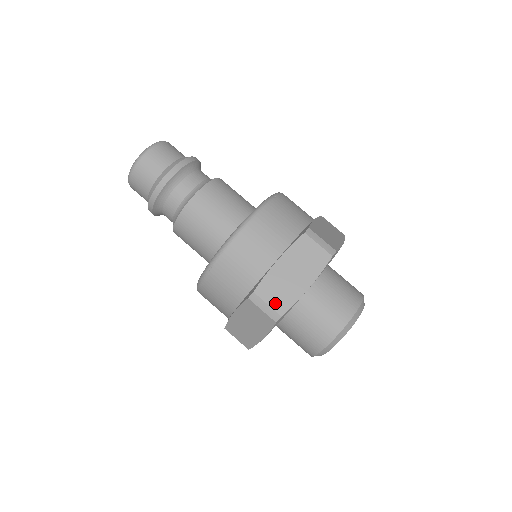
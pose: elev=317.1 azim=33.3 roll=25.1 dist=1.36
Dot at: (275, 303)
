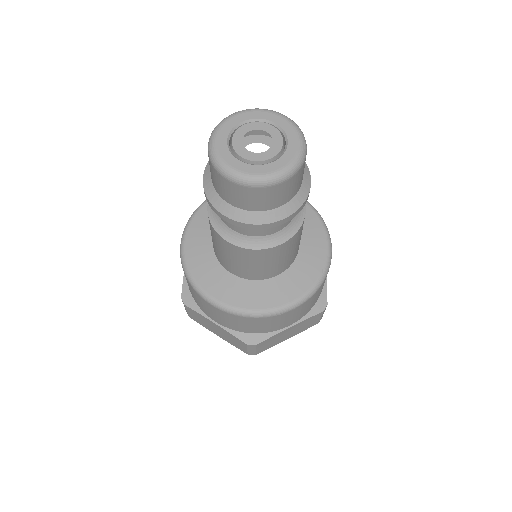
Dot at: (191, 315)
